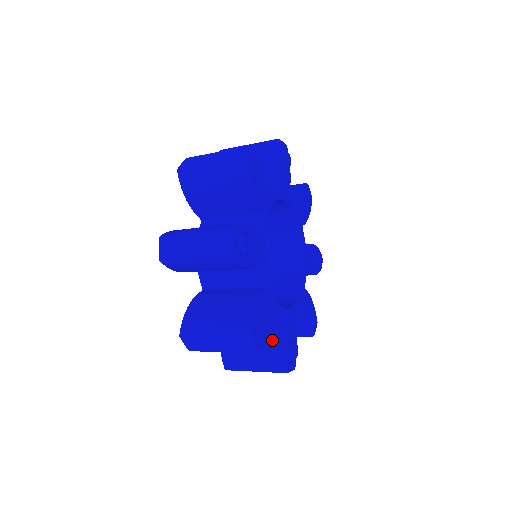
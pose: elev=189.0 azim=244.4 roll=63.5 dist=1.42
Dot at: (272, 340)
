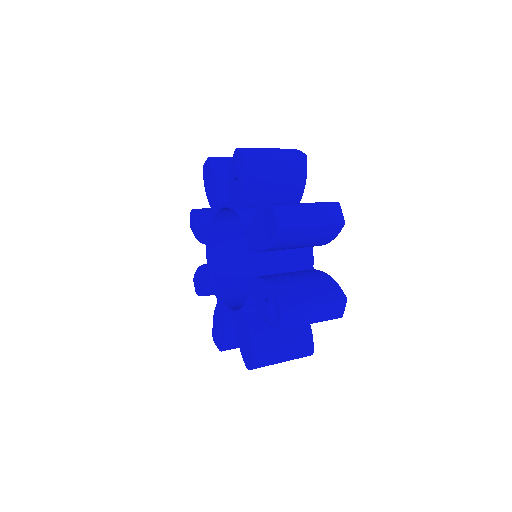
Dot at: occluded
